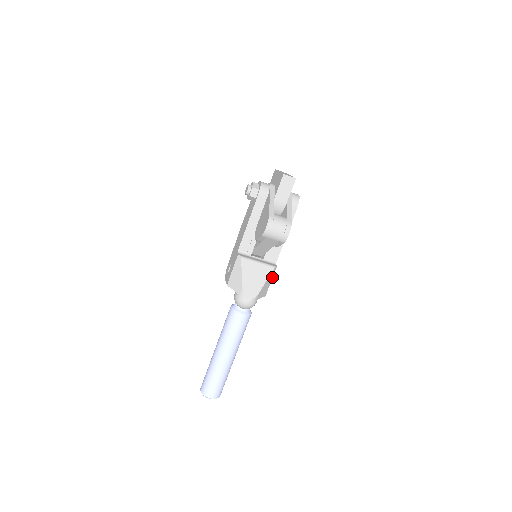
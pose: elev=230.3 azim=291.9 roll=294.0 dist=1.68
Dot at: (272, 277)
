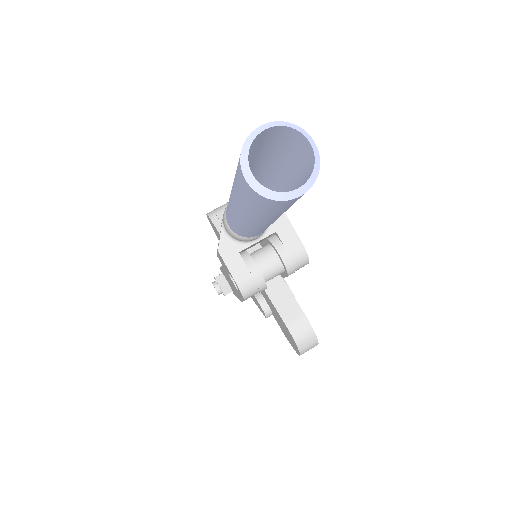
Dot at: occluded
